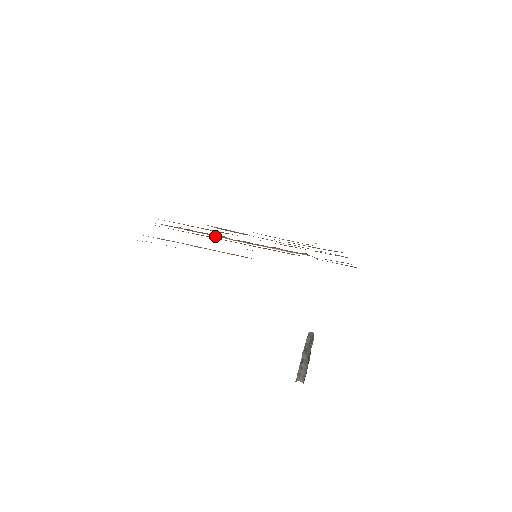
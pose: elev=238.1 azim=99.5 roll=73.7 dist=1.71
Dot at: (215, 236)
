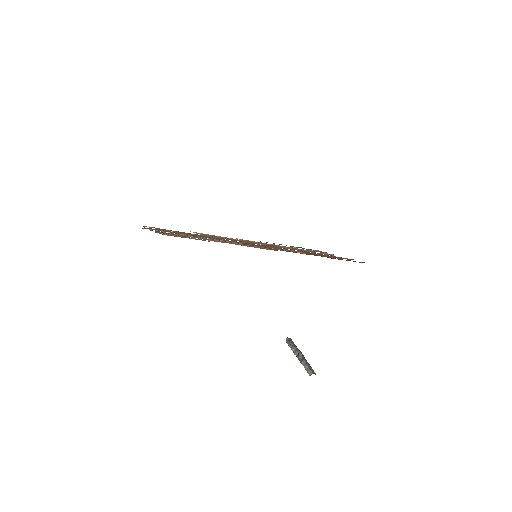
Dot at: occluded
